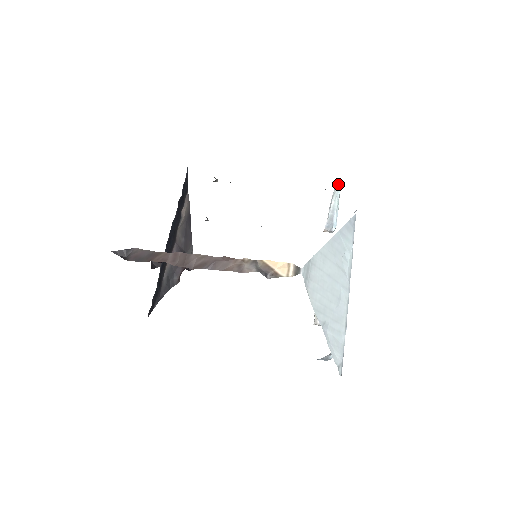
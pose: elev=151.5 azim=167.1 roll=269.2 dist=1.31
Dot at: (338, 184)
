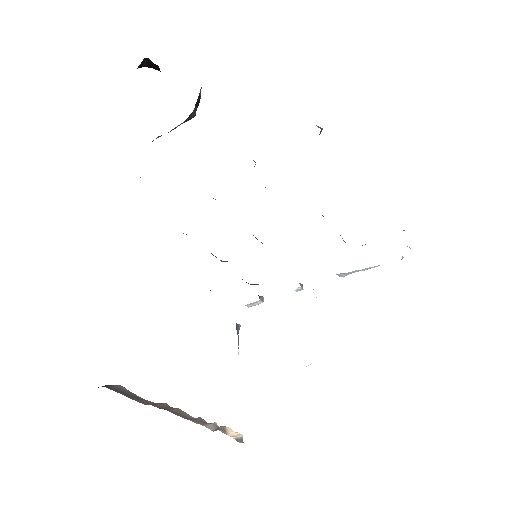
Dot at: occluded
